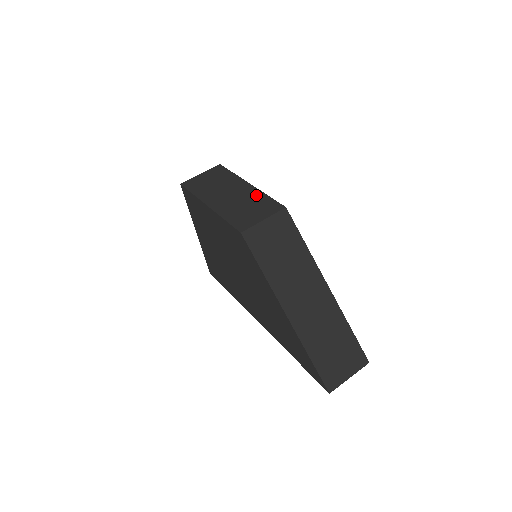
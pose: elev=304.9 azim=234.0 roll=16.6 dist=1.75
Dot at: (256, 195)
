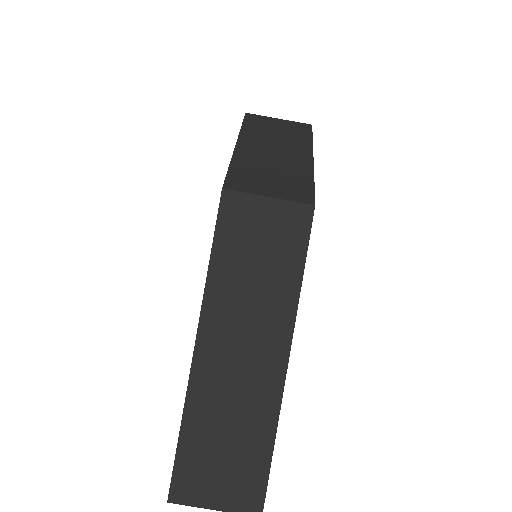
Dot at: (301, 171)
